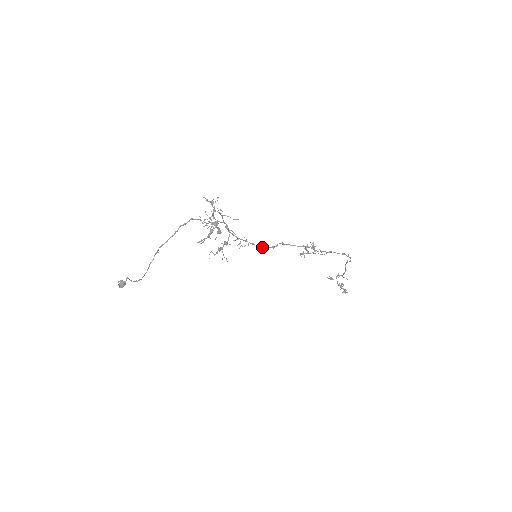
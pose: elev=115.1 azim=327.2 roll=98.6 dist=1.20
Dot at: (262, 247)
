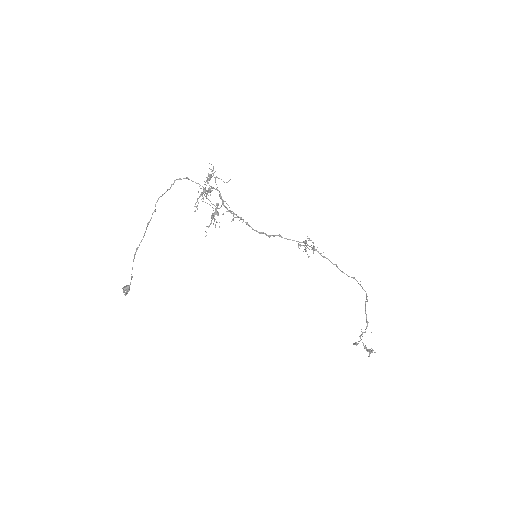
Dot at: (257, 231)
